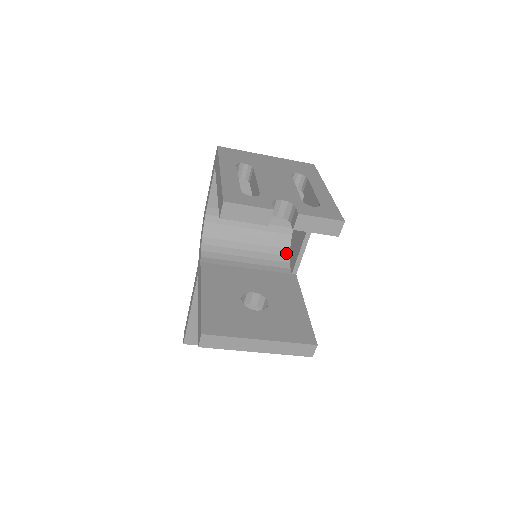
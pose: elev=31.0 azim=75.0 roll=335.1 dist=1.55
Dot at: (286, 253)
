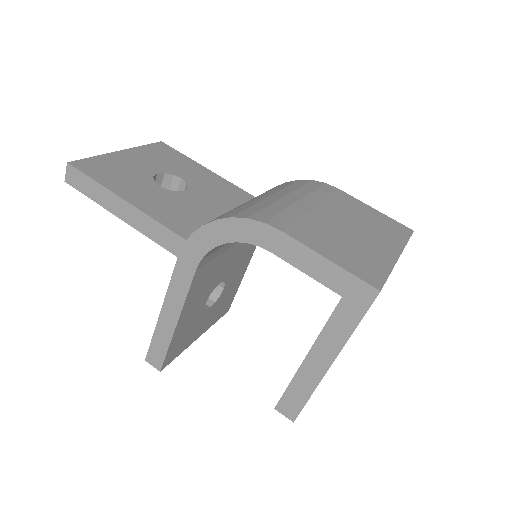
Dot at: occluded
